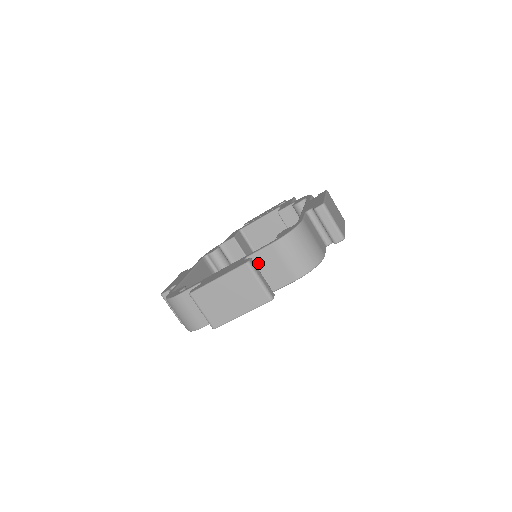
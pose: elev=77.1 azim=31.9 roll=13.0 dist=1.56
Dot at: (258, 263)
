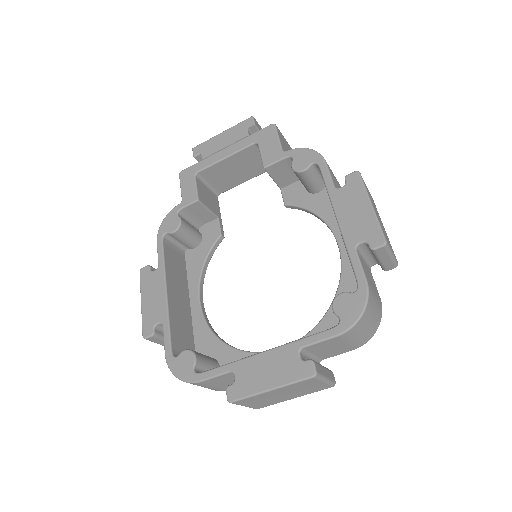
Dot at: (313, 349)
